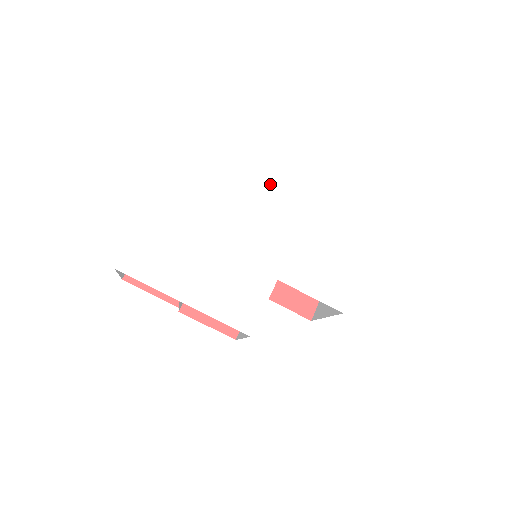
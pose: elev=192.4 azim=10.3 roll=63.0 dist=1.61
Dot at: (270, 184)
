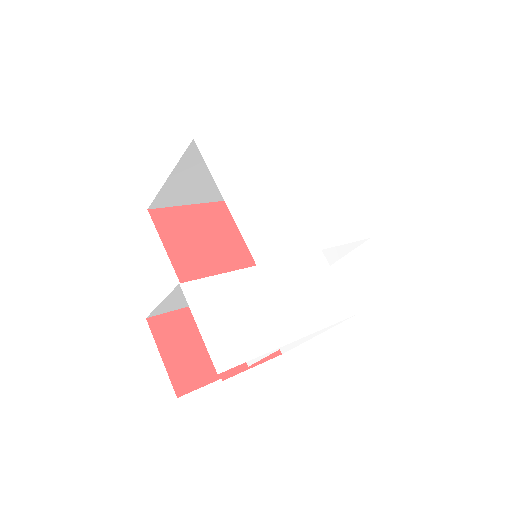
Dot at: (236, 169)
